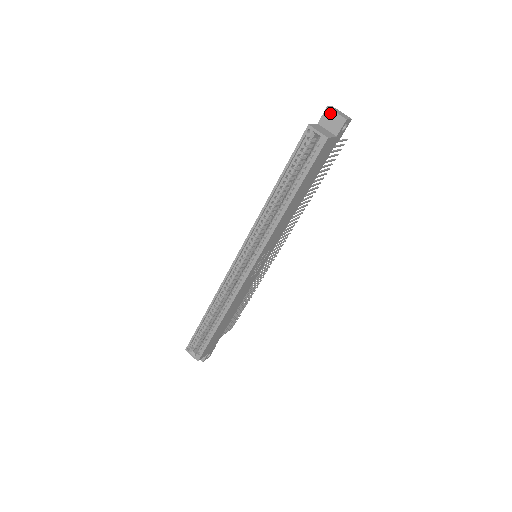
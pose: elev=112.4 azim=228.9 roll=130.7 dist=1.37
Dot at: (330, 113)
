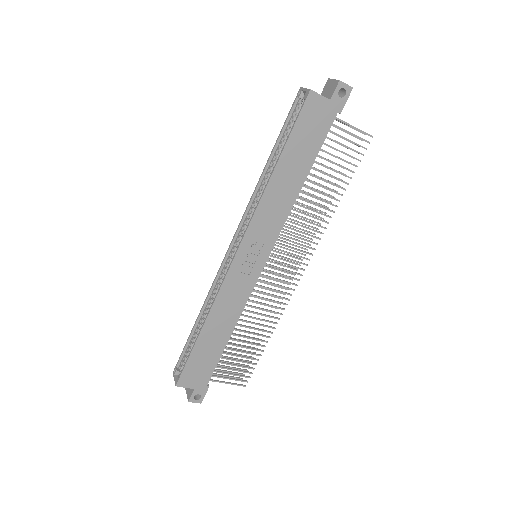
Dot at: (329, 82)
